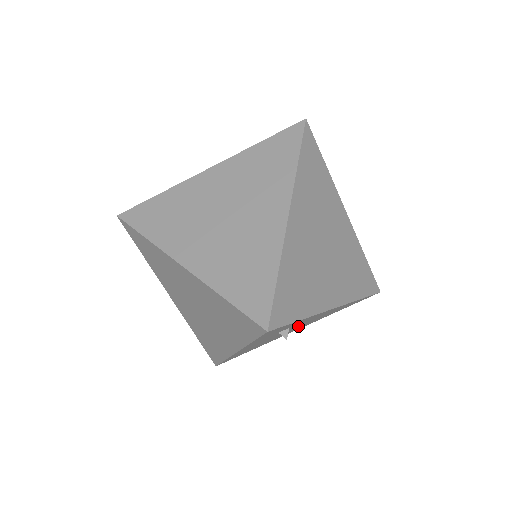
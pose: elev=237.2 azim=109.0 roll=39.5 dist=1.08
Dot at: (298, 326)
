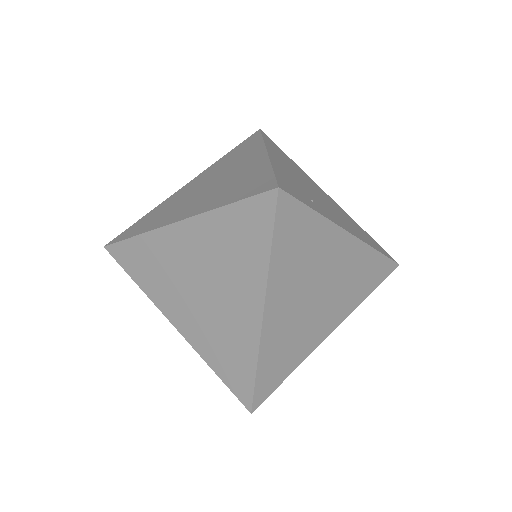
Dot at: occluded
